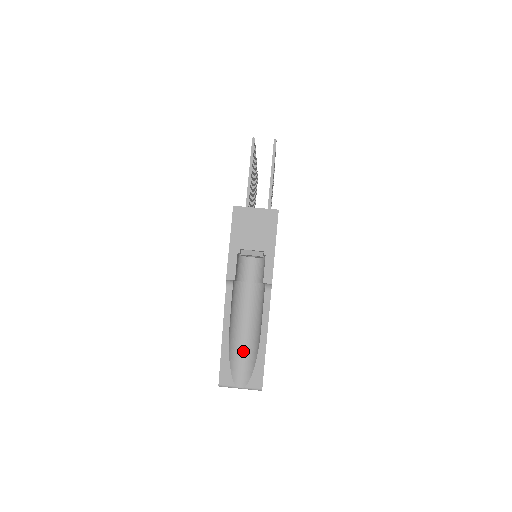
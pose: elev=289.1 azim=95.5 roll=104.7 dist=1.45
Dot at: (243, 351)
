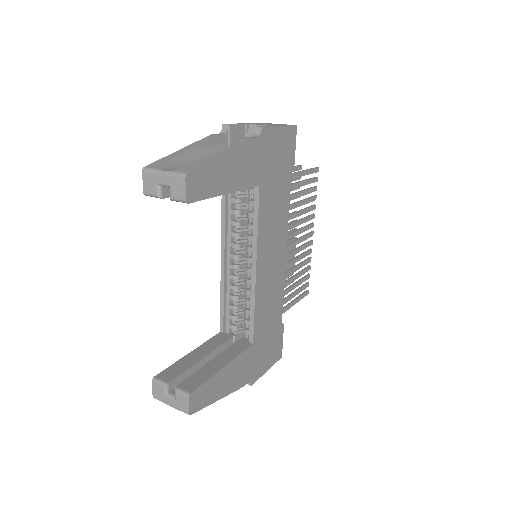
Dot at: occluded
